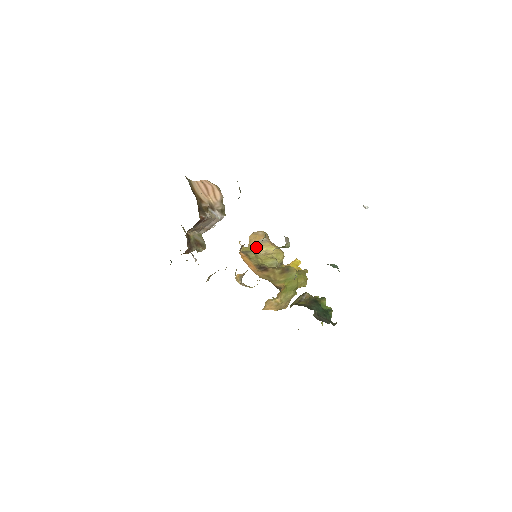
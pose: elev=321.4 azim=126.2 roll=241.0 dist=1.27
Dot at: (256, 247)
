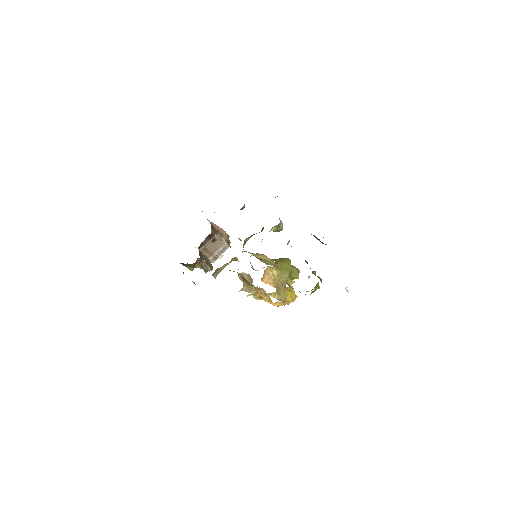
Dot at: (256, 255)
